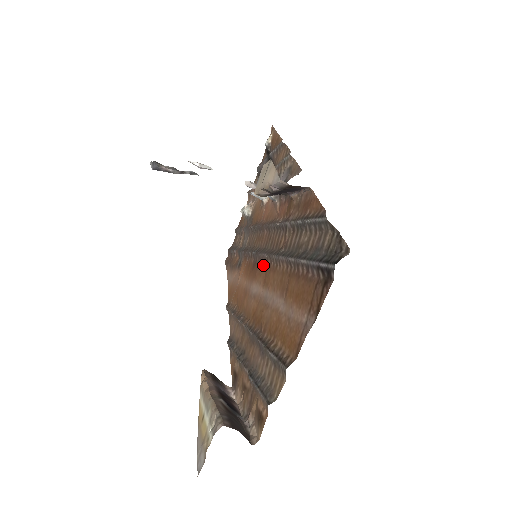
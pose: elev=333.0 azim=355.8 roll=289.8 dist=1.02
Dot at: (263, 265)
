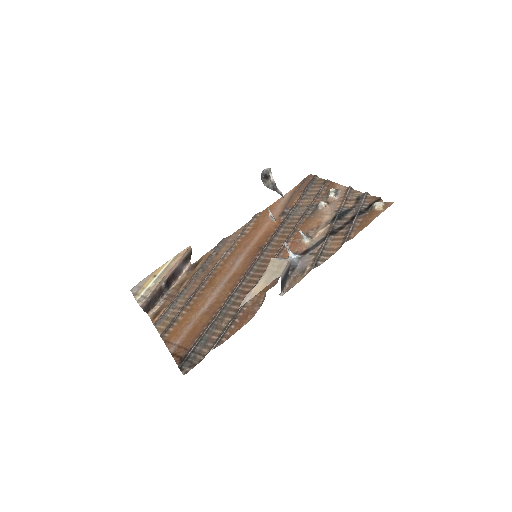
Dot at: (247, 267)
